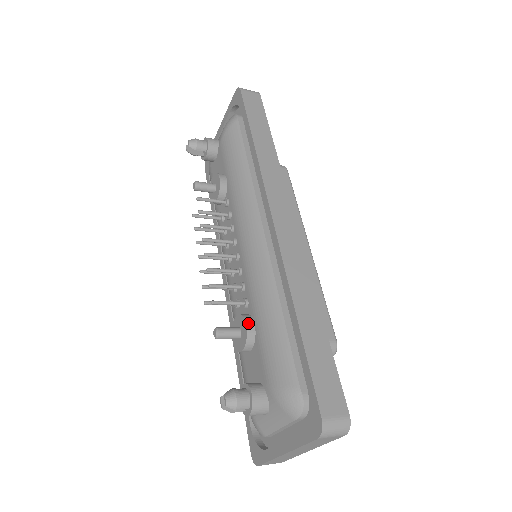
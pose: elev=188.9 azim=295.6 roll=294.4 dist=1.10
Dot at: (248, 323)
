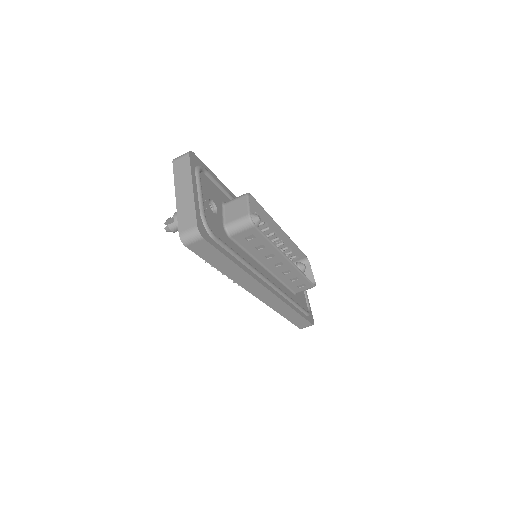
Dot at: occluded
